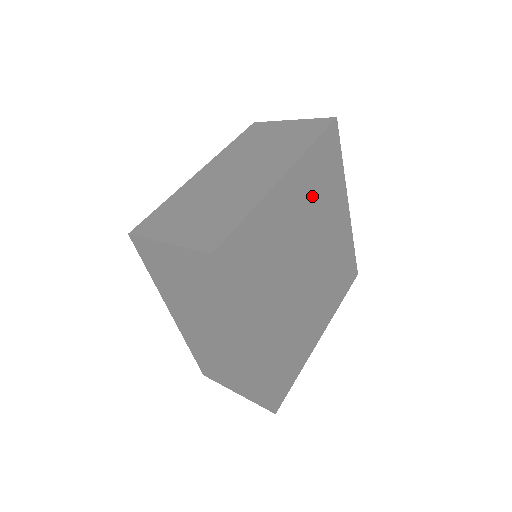
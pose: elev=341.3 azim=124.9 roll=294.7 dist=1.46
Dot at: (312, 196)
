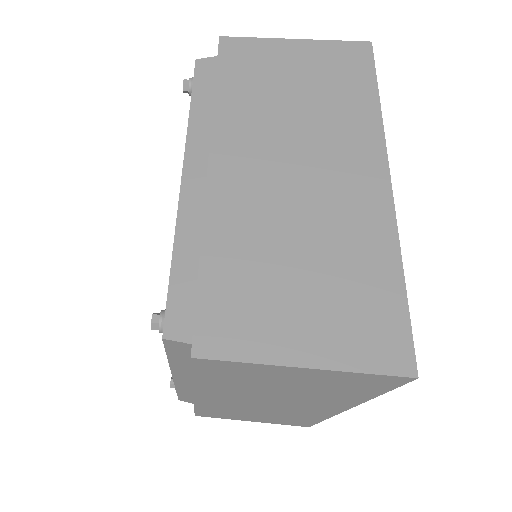
Dot at: occluded
